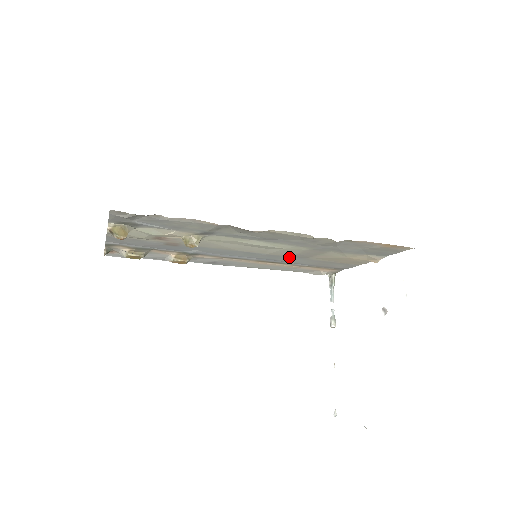
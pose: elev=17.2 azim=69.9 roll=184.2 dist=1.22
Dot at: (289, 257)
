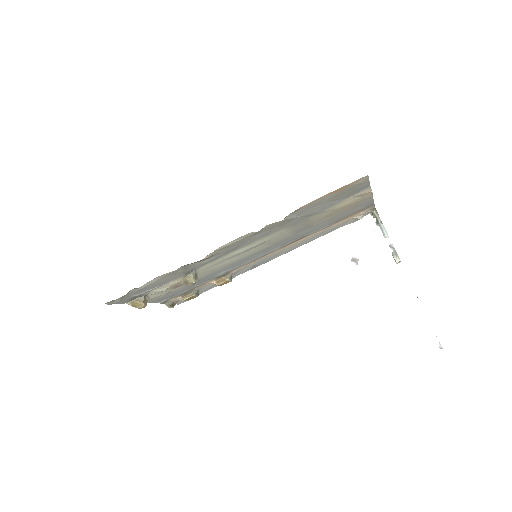
Dot at: (296, 234)
